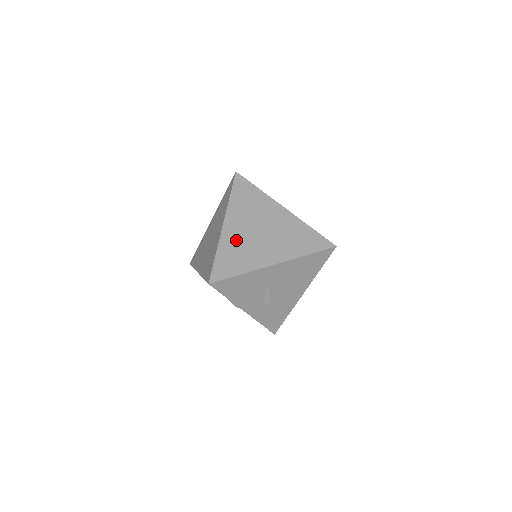
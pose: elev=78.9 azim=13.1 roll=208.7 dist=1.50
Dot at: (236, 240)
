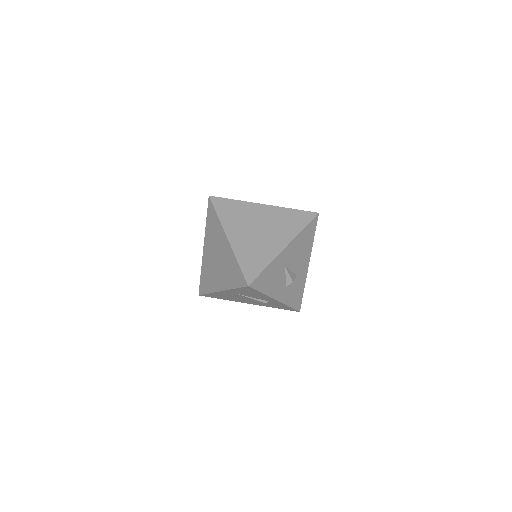
Dot at: (245, 244)
